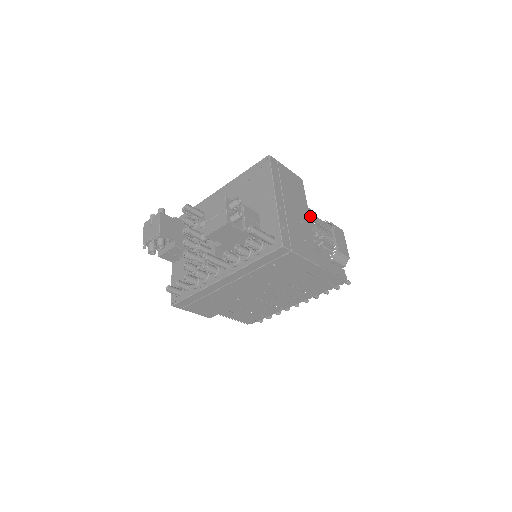
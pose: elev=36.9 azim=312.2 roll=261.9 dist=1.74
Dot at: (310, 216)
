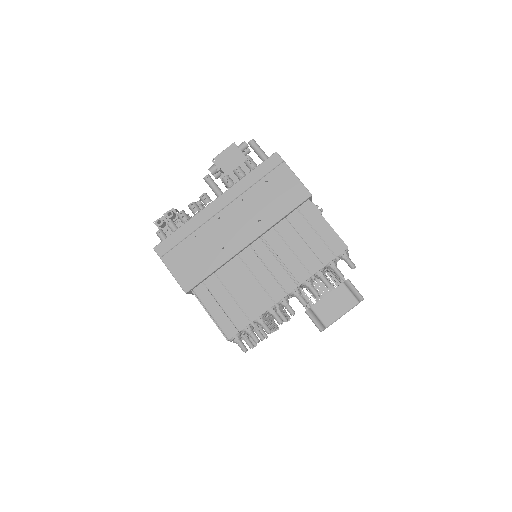
Dot at: occluded
